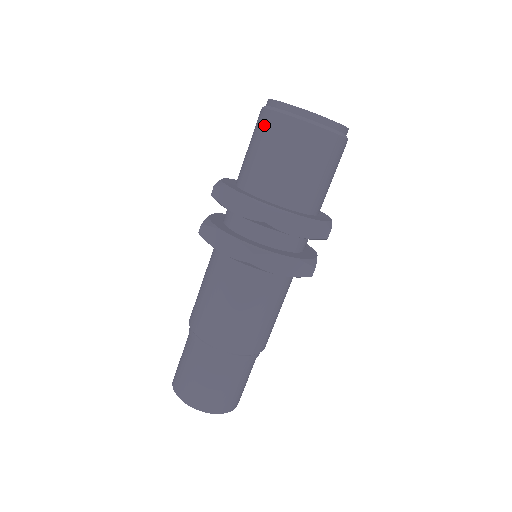
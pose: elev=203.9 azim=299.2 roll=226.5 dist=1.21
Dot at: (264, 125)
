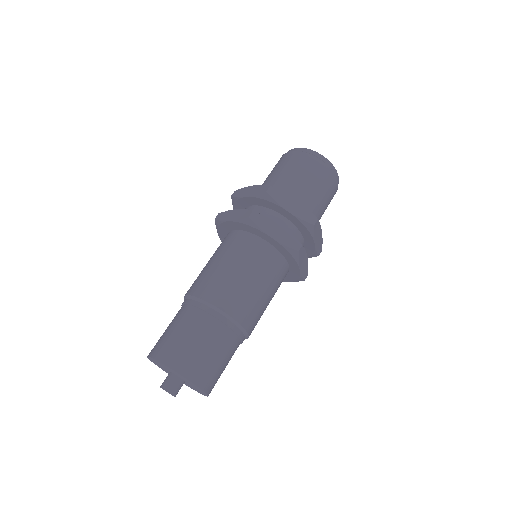
Dot at: (306, 162)
